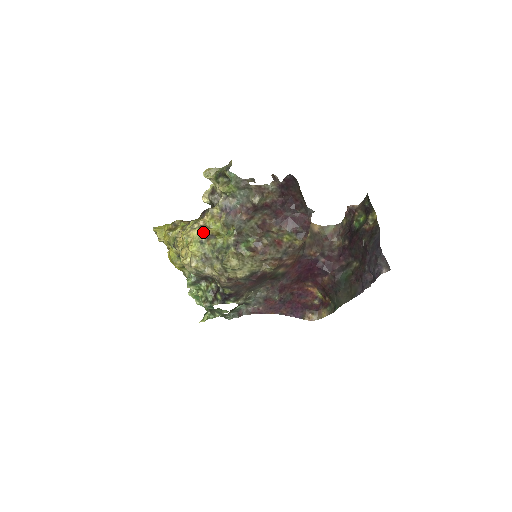
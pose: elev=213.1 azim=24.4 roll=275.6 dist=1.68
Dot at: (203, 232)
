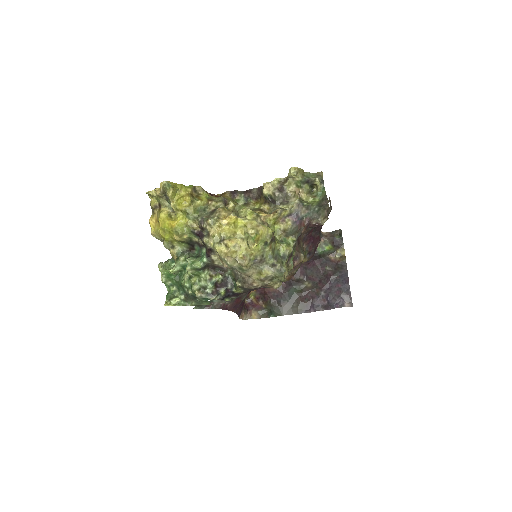
Dot at: (271, 233)
